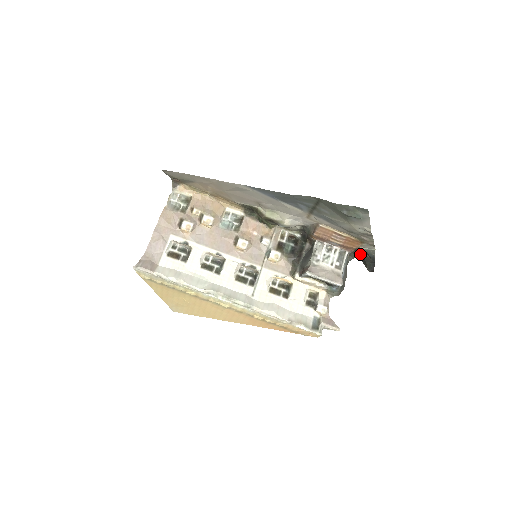
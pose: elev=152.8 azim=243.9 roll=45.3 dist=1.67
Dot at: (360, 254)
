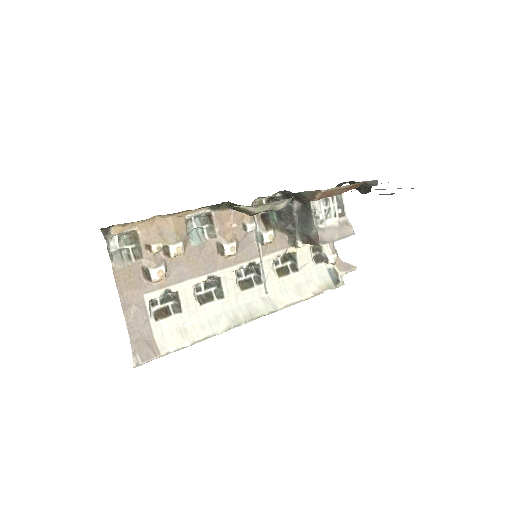
Dot at: occluded
